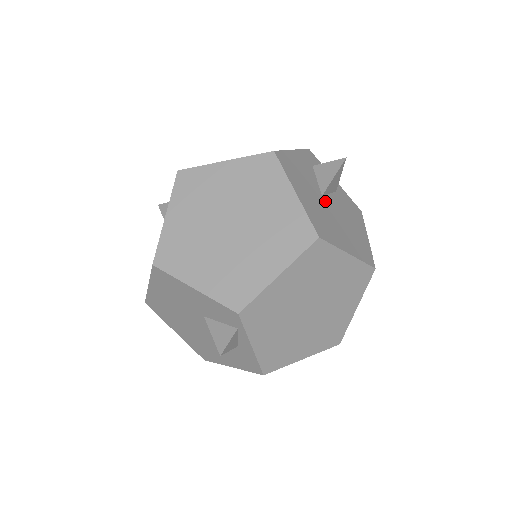
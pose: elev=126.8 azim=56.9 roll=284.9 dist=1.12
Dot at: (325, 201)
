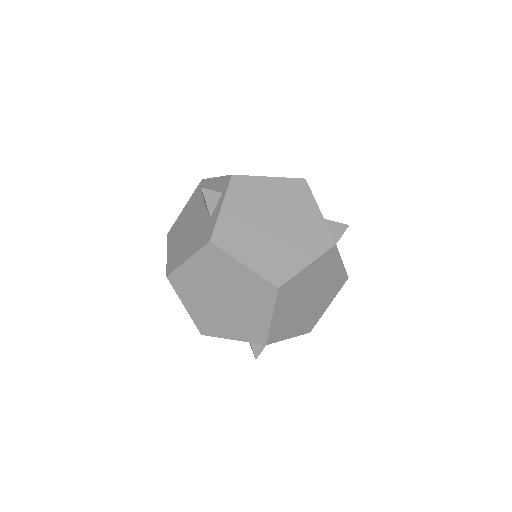
Dot at: occluded
